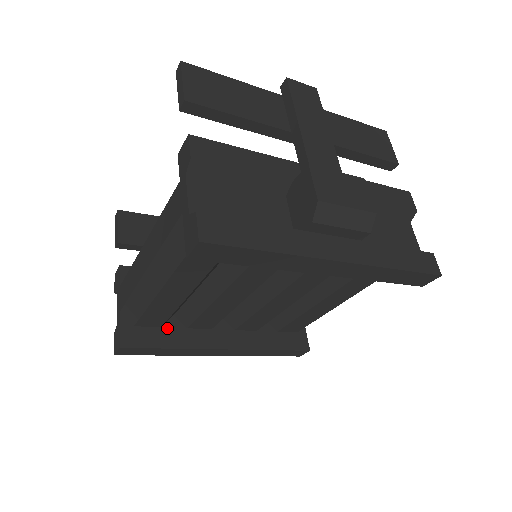
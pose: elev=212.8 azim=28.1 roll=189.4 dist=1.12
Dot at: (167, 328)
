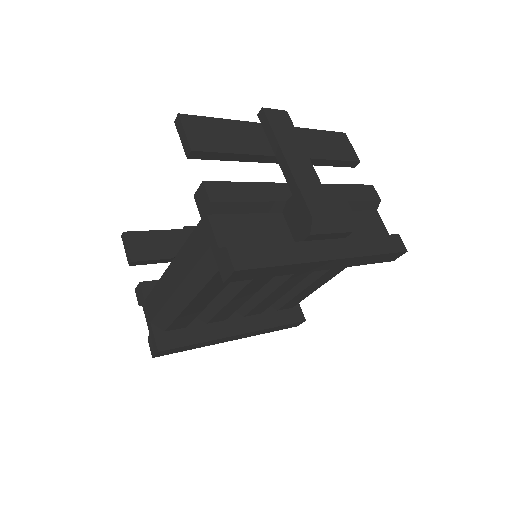
Dot at: (191, 327)
